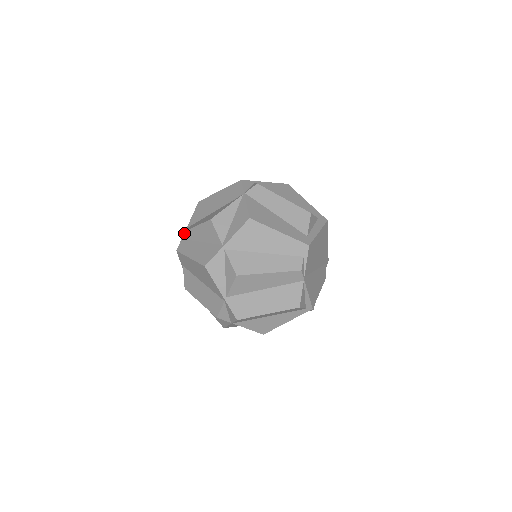
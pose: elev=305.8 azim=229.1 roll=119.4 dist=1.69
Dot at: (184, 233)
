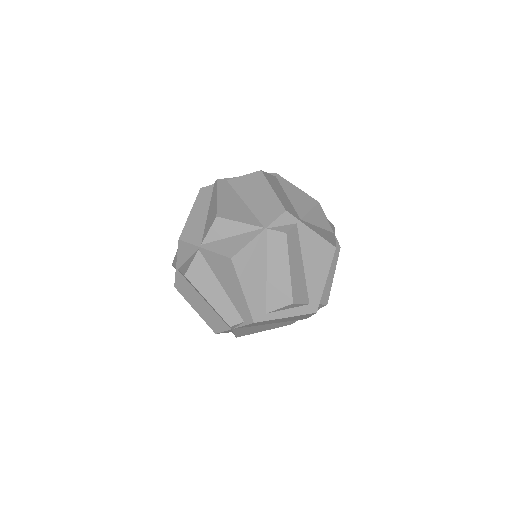
Dot at: (216, 185)
